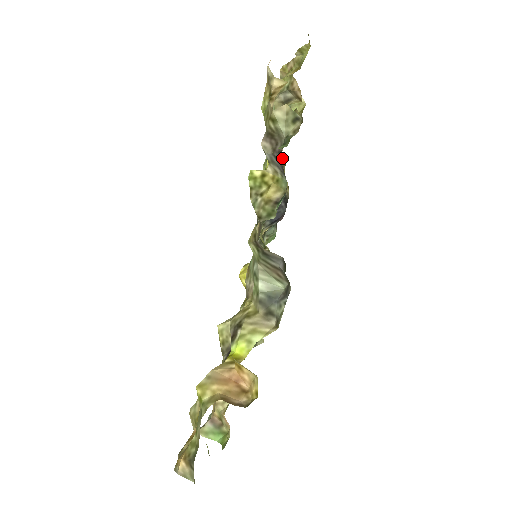
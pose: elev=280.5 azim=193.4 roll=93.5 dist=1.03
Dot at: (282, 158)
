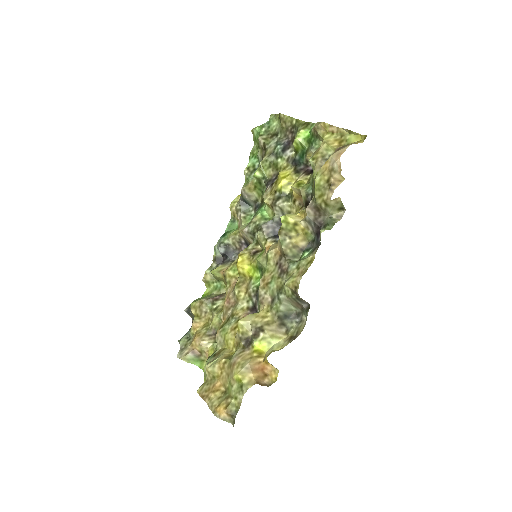
Dot at: (301, 198)
